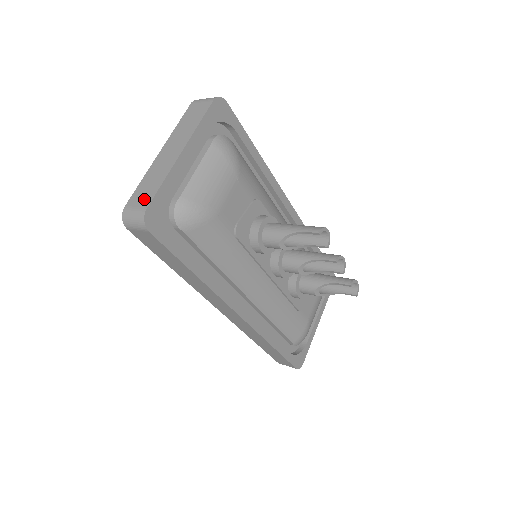
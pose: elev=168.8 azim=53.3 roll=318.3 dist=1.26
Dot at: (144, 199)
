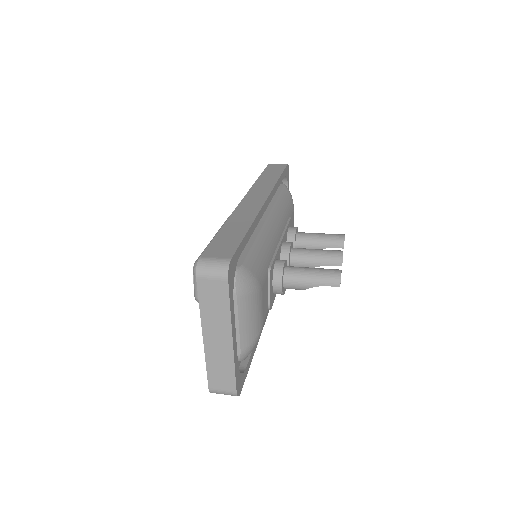
Dot at: (226, 384)
